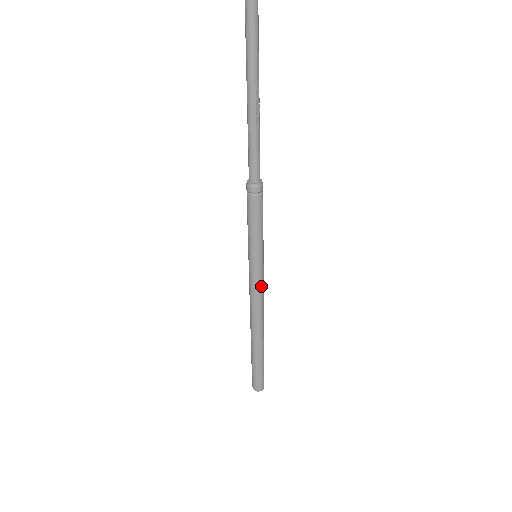
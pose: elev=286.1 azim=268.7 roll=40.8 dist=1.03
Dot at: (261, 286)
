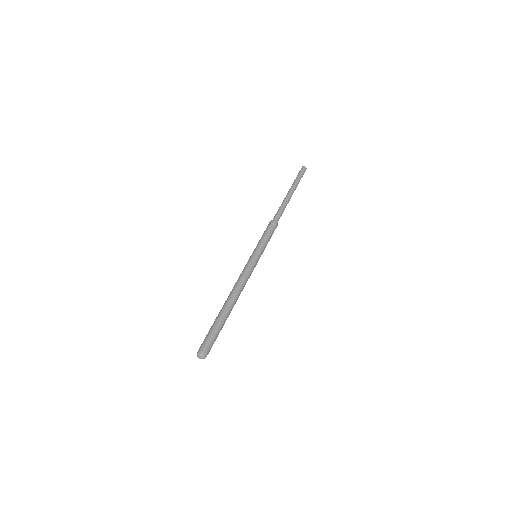
Dot at: (249, 270)
